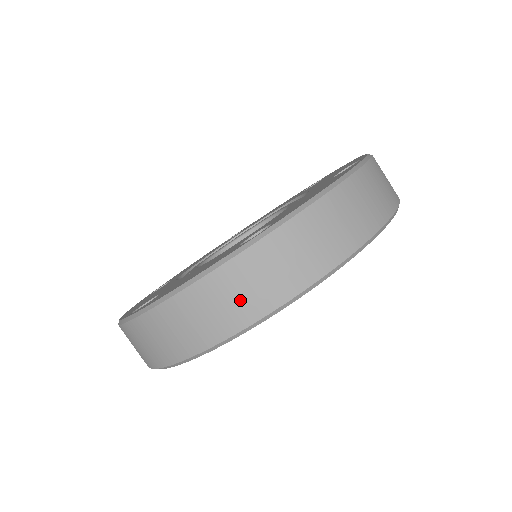
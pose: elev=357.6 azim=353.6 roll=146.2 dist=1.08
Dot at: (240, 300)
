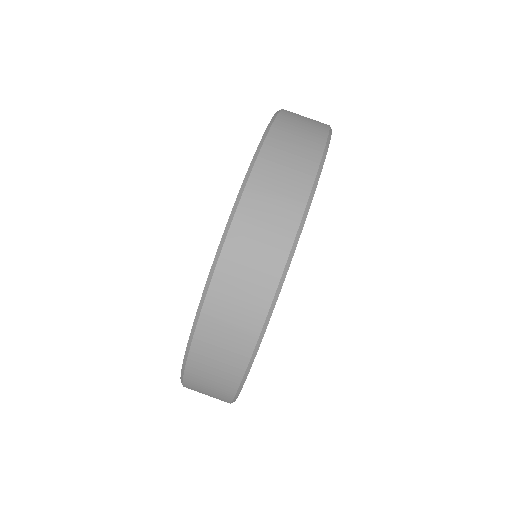
Dot at: (239, 315)
